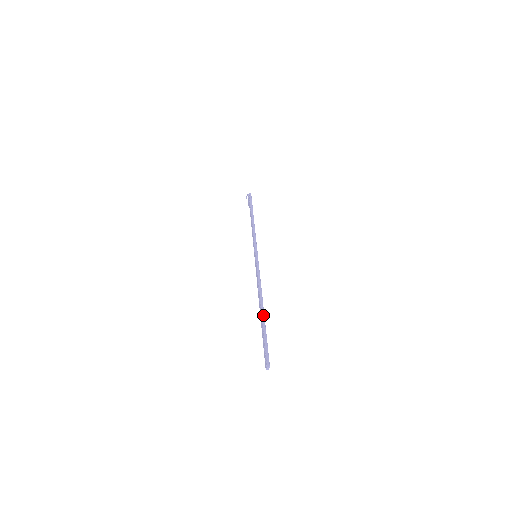
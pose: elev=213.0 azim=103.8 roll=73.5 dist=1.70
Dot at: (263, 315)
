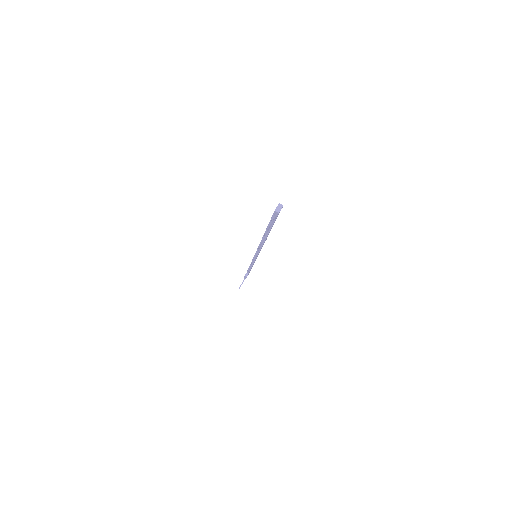
Dot at: occluded
